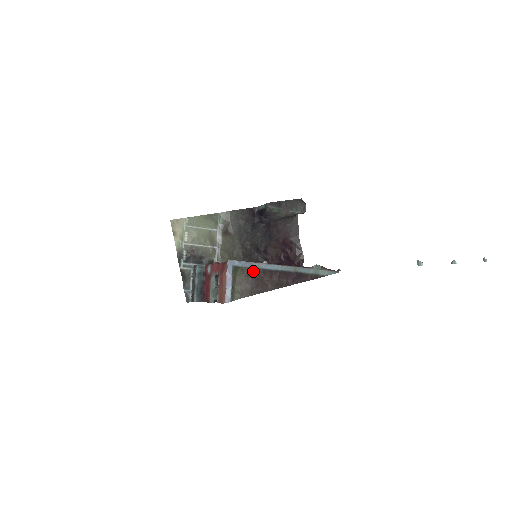
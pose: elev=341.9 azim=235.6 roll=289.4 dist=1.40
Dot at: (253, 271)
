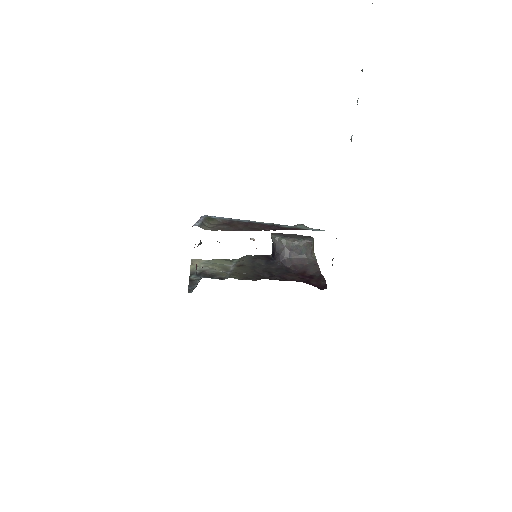
Dot at: (228, 222)
